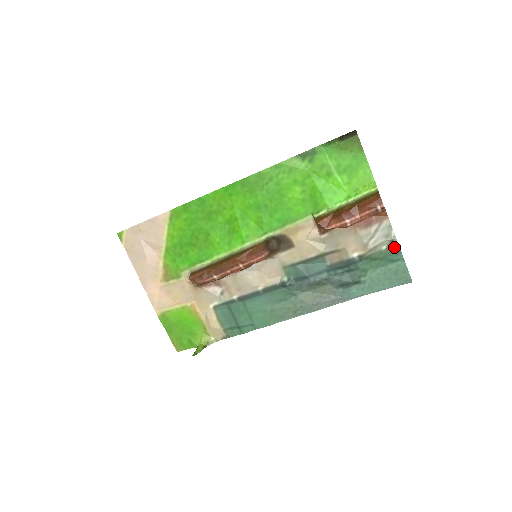
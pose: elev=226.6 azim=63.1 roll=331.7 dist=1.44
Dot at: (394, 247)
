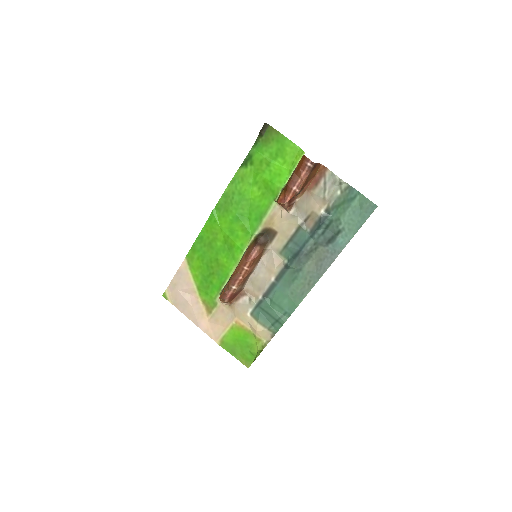
Dot at: (346, 188)
